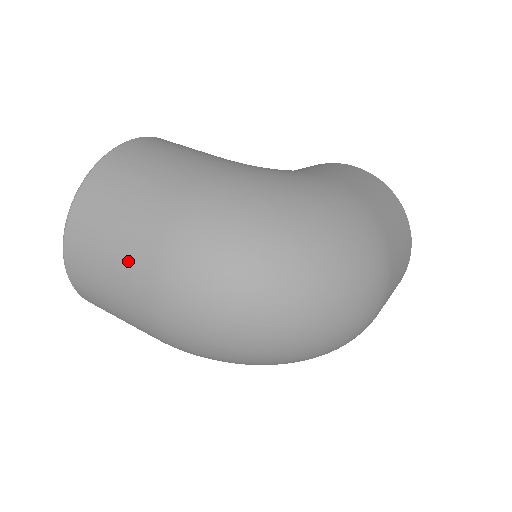
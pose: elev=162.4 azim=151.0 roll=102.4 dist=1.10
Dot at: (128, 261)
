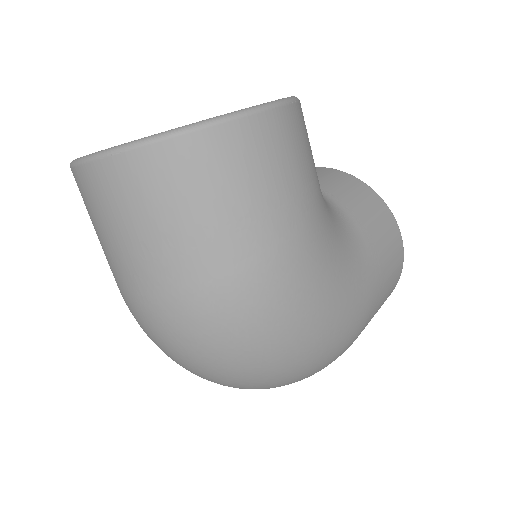
Dot at: (144, 264)
